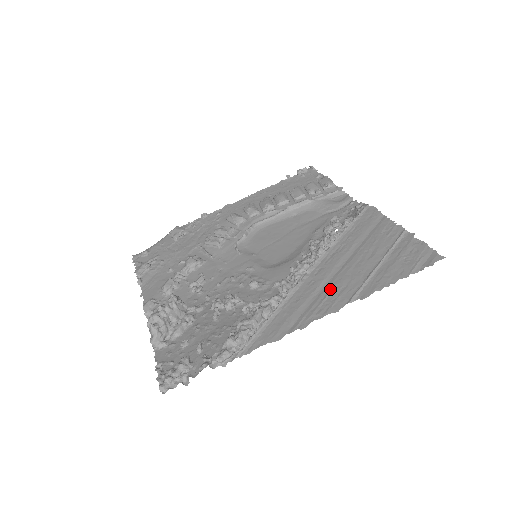
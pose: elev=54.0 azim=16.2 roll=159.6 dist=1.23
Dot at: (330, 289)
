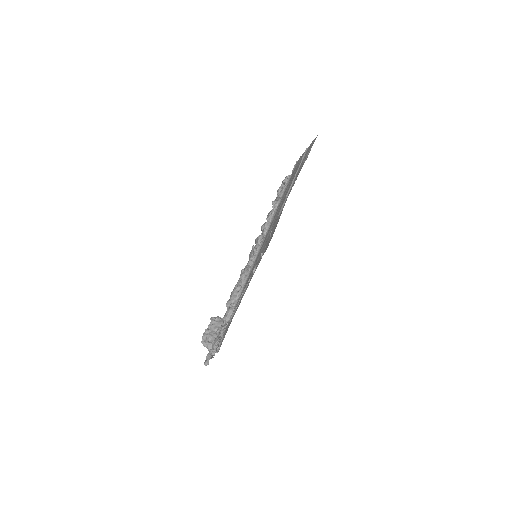
Dot at: occluded
